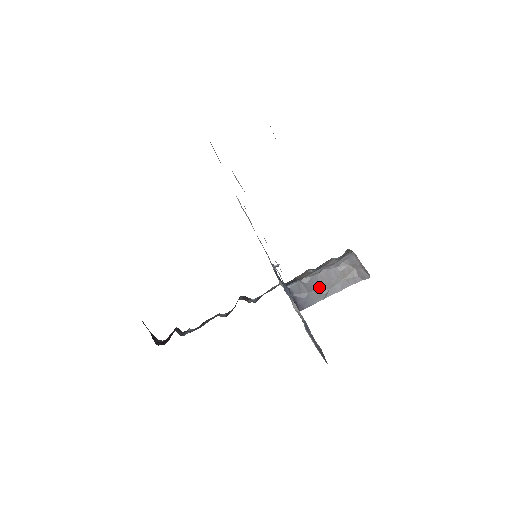
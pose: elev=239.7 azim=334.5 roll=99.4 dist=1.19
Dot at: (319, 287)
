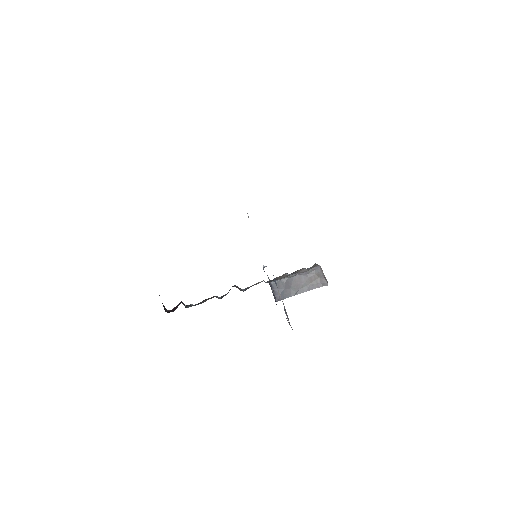
Dot at: (292, 287)
